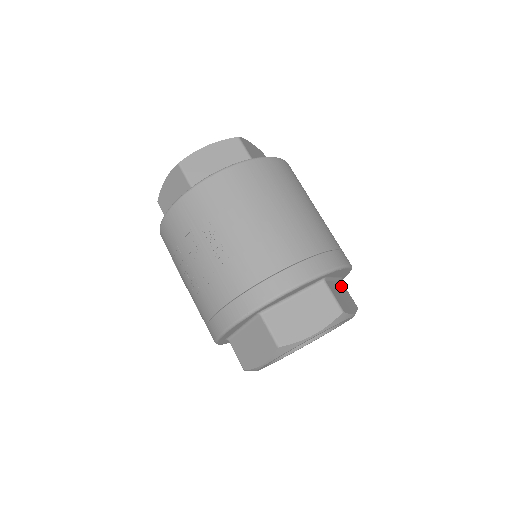
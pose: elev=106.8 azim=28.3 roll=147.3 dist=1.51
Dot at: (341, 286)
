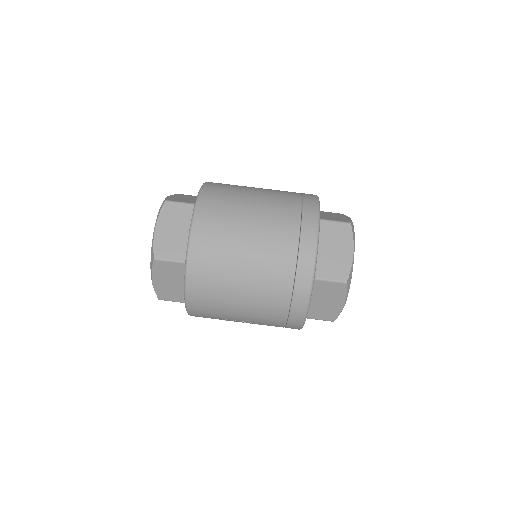
Dot at: (326, 235)
